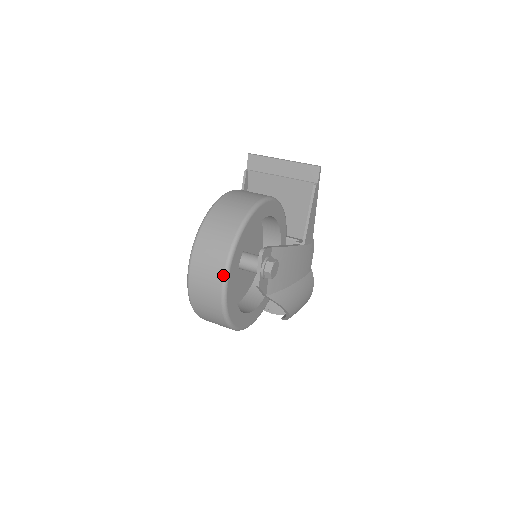
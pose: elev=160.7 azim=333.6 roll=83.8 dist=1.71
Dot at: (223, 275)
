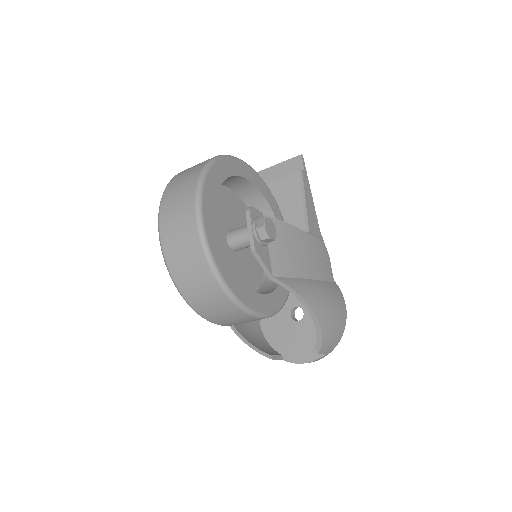
Dot at: (195, 201)
